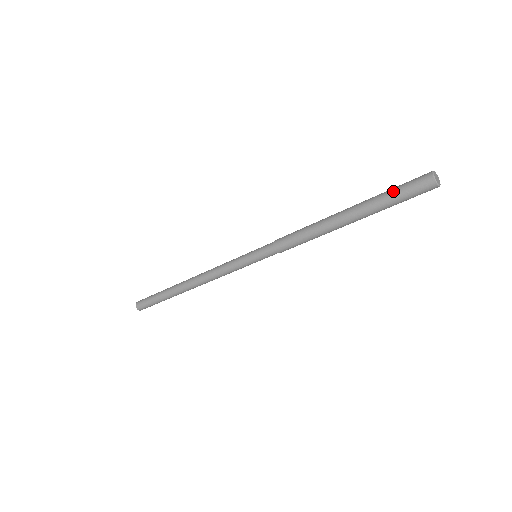
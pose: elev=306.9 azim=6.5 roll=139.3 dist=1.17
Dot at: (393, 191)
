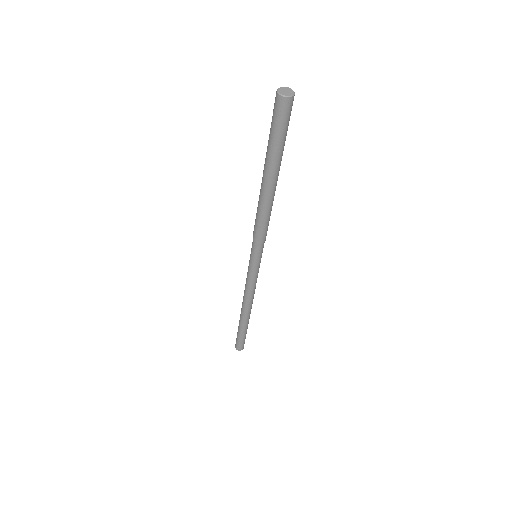
Dot at: (270, 131)
